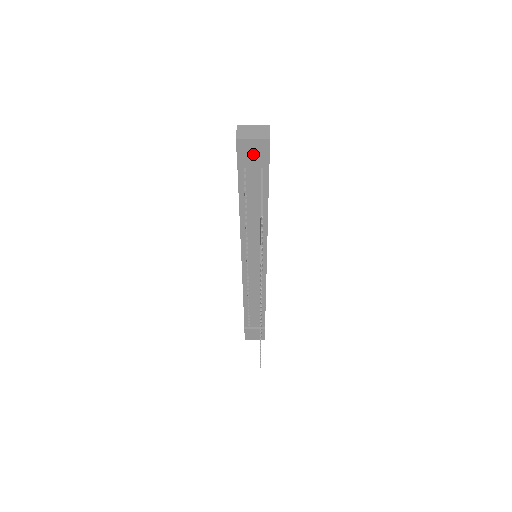
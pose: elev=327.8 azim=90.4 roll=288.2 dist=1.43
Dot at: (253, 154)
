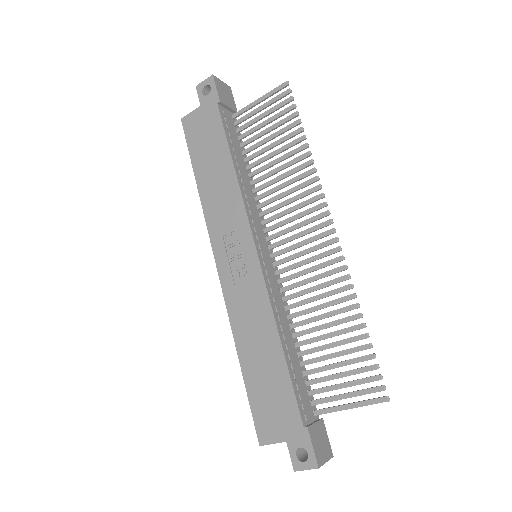
Dot at: (225, 95)
